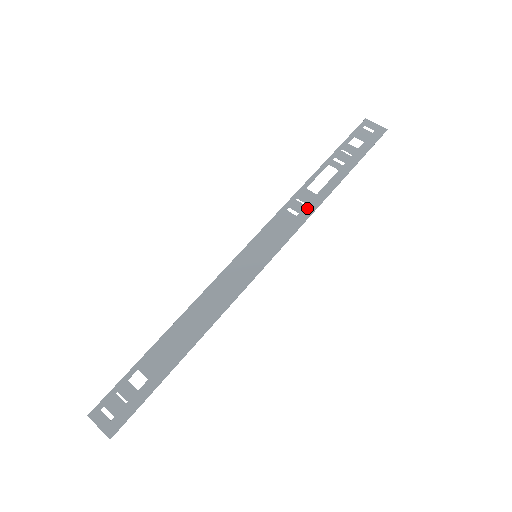
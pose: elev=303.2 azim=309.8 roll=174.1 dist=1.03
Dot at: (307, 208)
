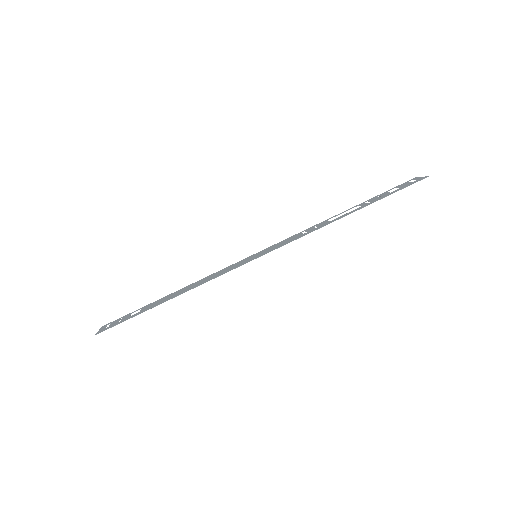
Dot at: (315, 229)
